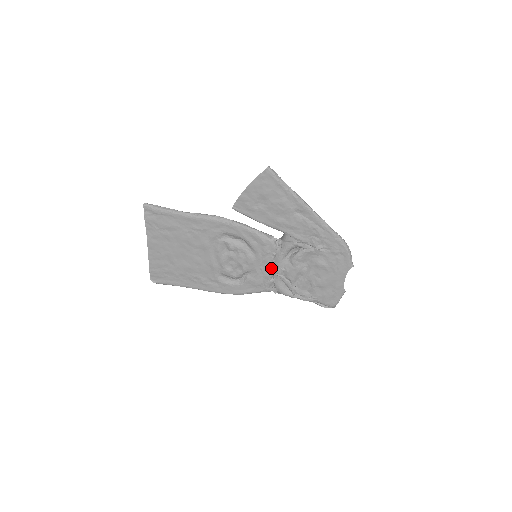
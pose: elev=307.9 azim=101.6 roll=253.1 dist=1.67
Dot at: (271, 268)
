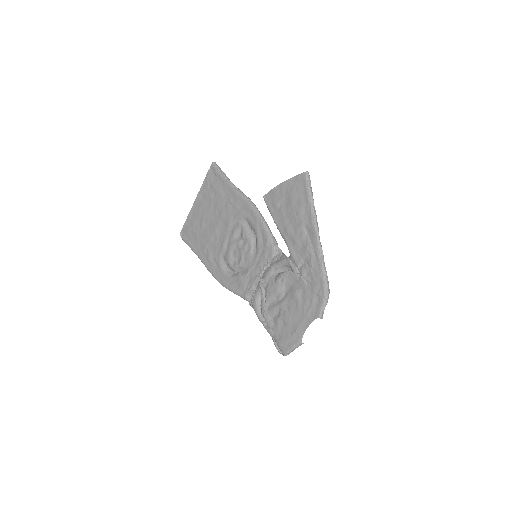
Dot at: (259, 275)
